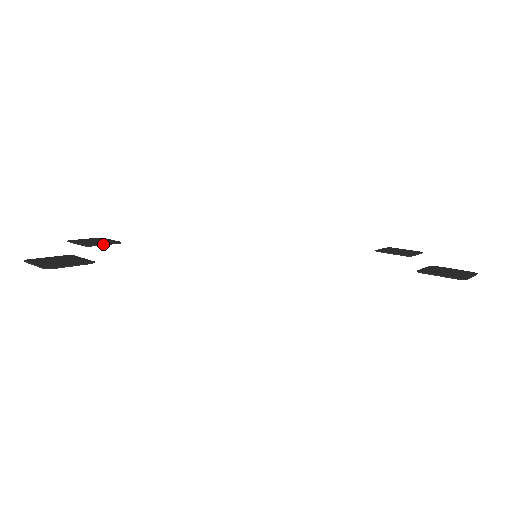
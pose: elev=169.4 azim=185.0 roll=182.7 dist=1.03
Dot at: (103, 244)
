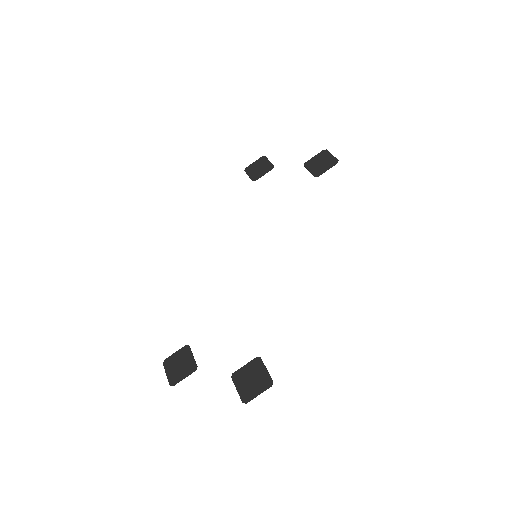
Dot at: (193, 357)
